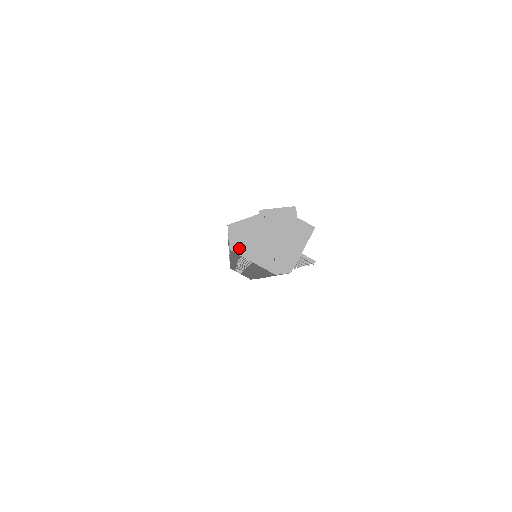
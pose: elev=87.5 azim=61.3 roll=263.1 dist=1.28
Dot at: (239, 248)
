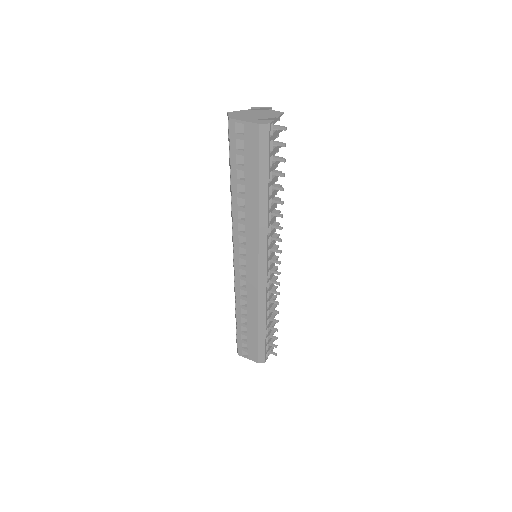
Dot at: (235, 118)
